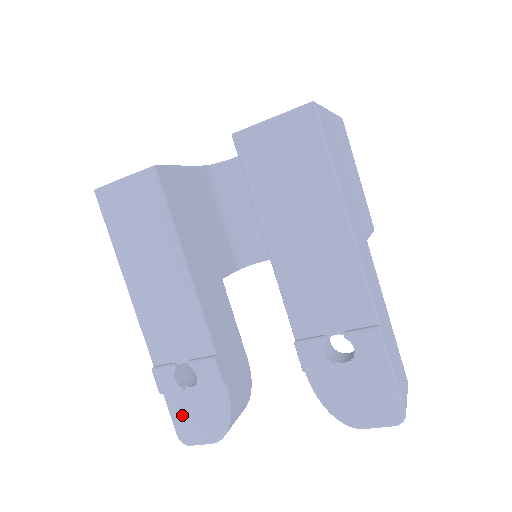
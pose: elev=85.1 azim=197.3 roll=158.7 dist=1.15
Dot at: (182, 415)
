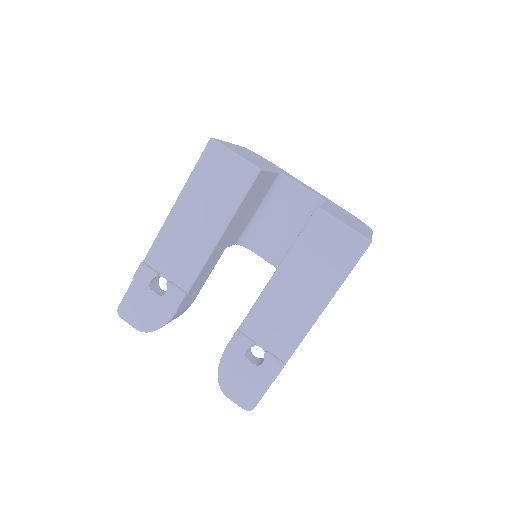
Dot at: (133, 300)
